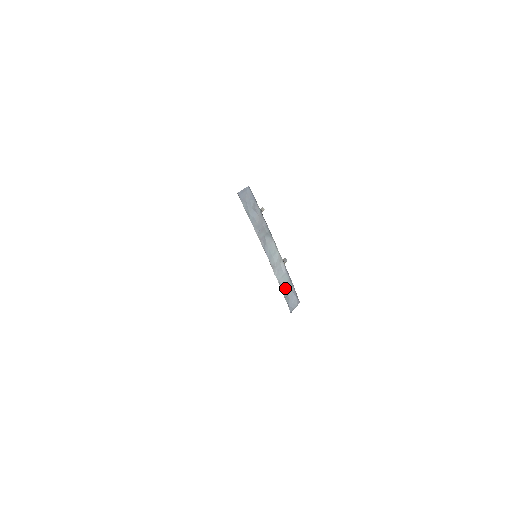
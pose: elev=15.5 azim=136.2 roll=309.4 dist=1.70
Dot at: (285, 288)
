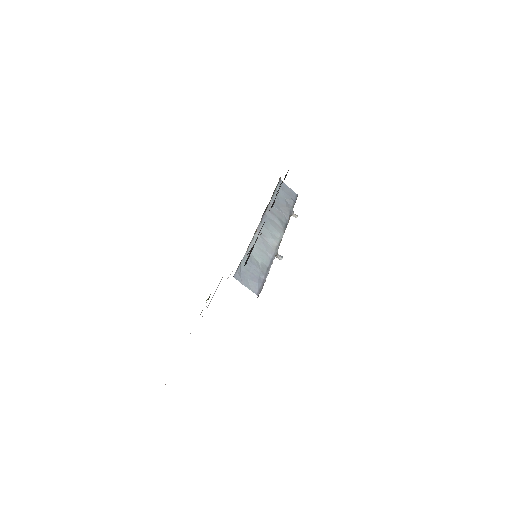
Dot at: (254, 260)
